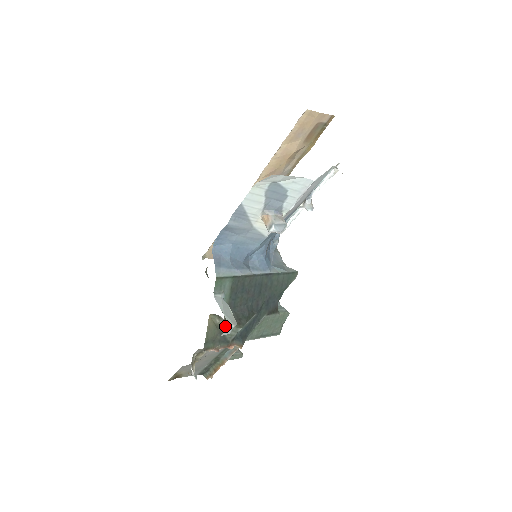
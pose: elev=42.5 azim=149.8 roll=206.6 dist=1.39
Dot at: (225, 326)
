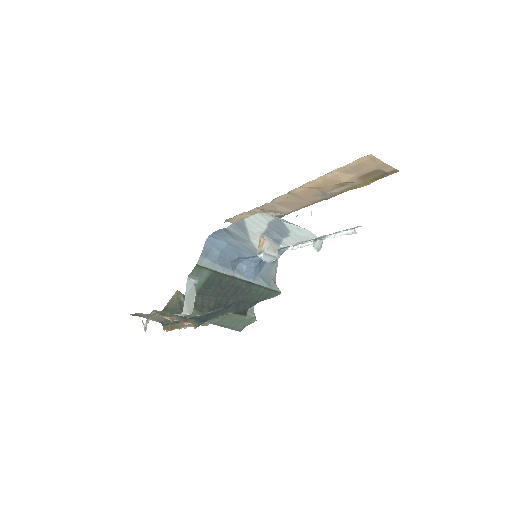
Dot at: occluded
